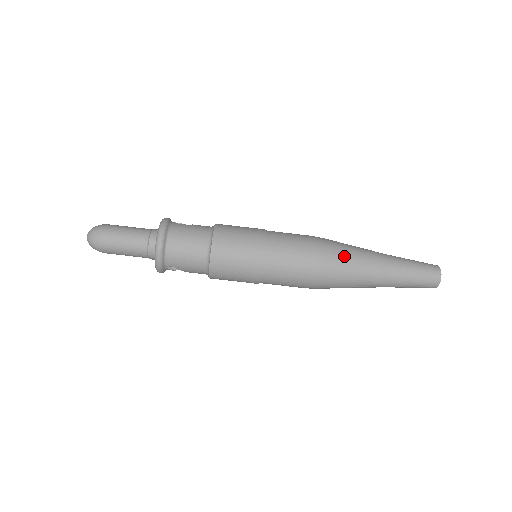
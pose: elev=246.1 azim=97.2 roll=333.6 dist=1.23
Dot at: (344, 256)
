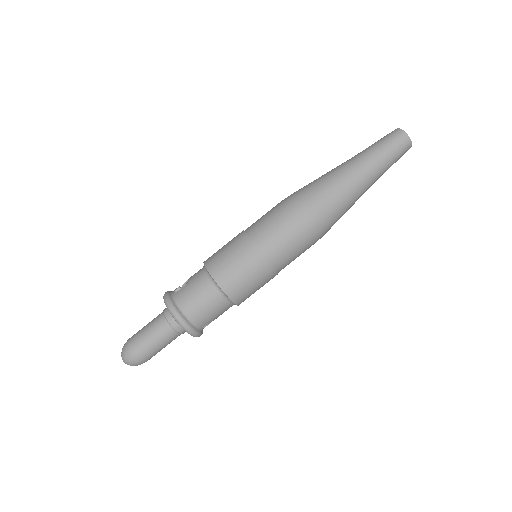
Dot at: (323, 197)
